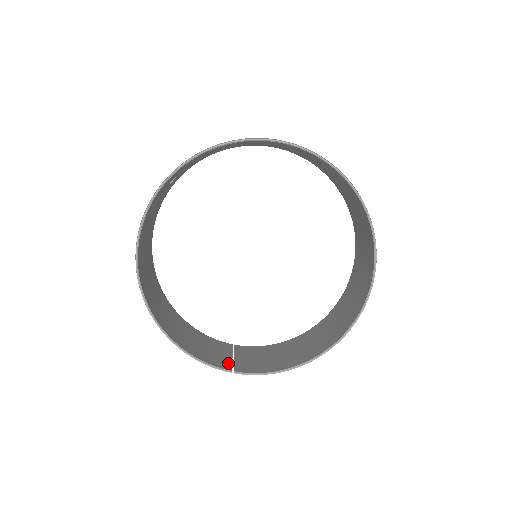
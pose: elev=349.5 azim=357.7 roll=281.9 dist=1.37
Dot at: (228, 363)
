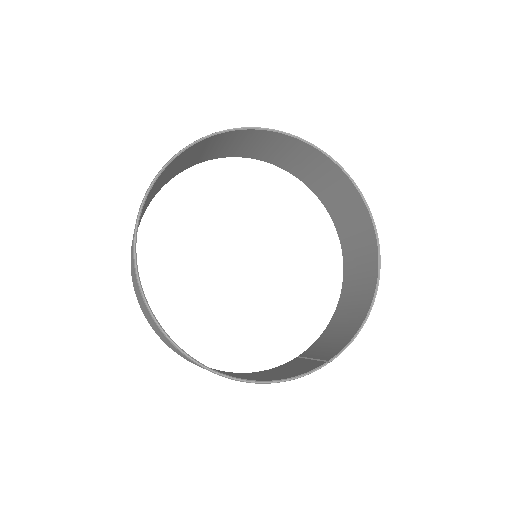
Dot at: (315, 363)
